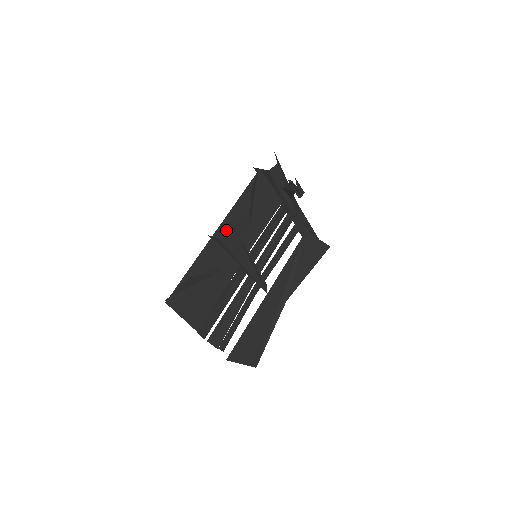
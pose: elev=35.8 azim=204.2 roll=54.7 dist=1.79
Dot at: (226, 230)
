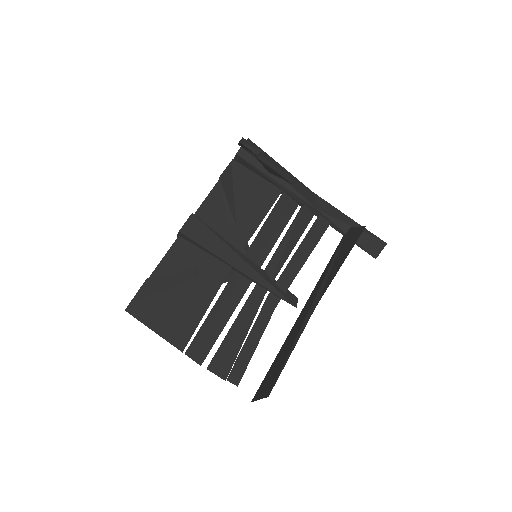
Dot at: (187, 221)
